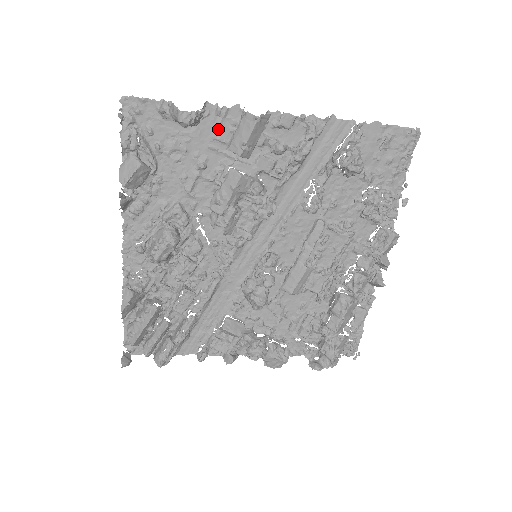
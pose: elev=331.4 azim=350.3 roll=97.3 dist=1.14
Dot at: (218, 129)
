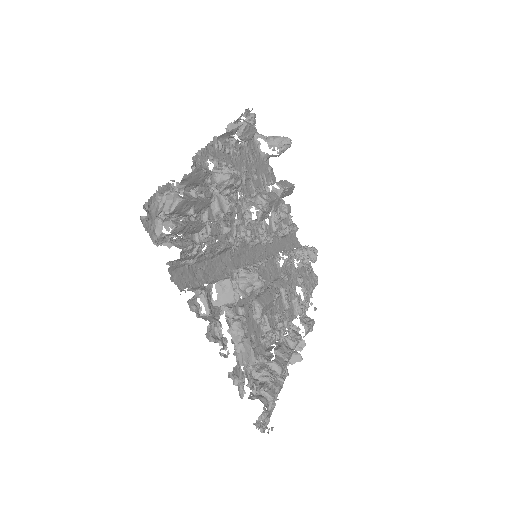
Dot at: (267, 174)
